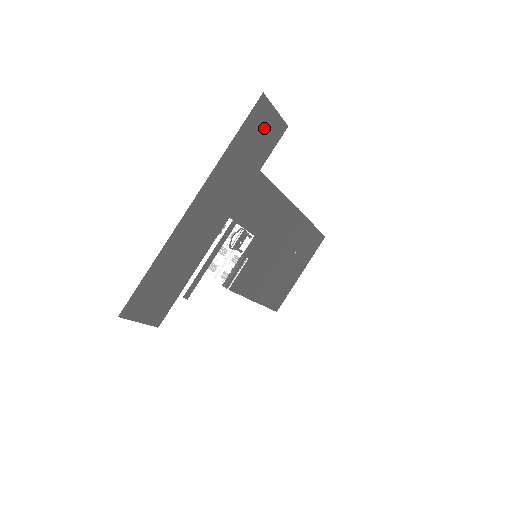
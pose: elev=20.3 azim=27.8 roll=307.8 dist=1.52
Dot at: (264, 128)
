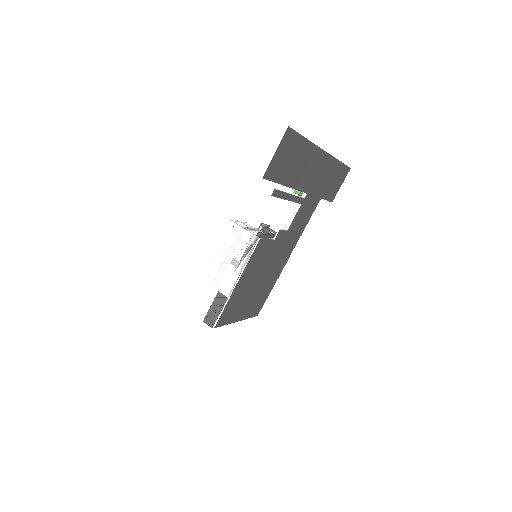
Dot at: (337, 183)
